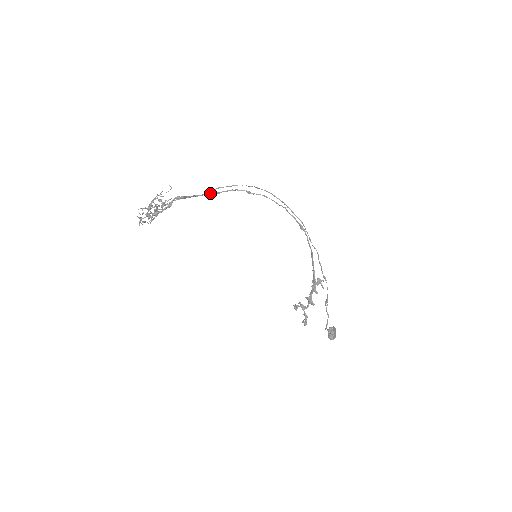
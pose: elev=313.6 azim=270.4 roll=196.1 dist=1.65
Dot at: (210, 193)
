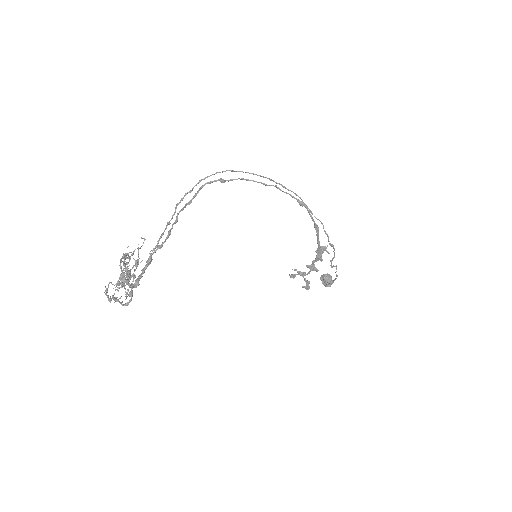
Dot at: (182, 209)
